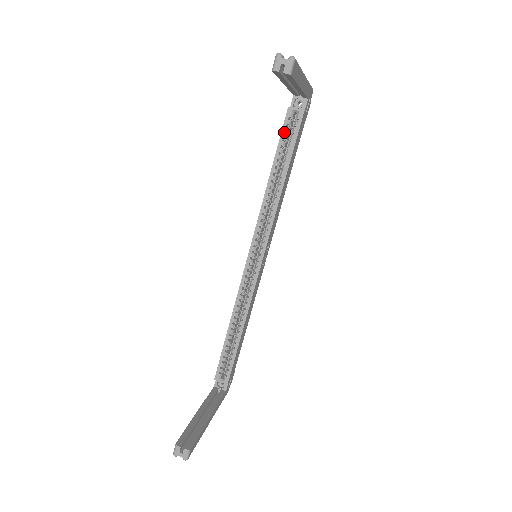
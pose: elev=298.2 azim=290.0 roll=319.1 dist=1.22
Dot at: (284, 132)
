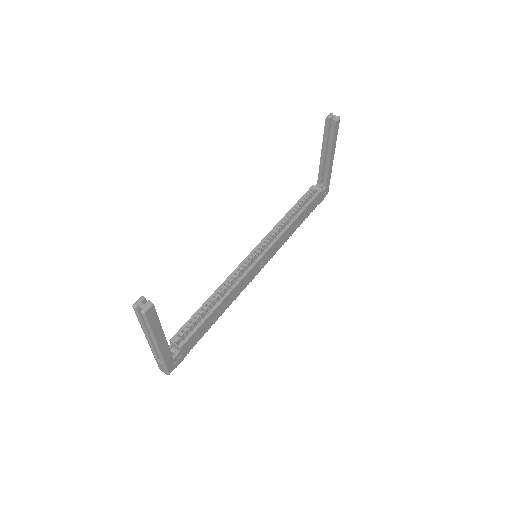
Dot at: (306, 195)
